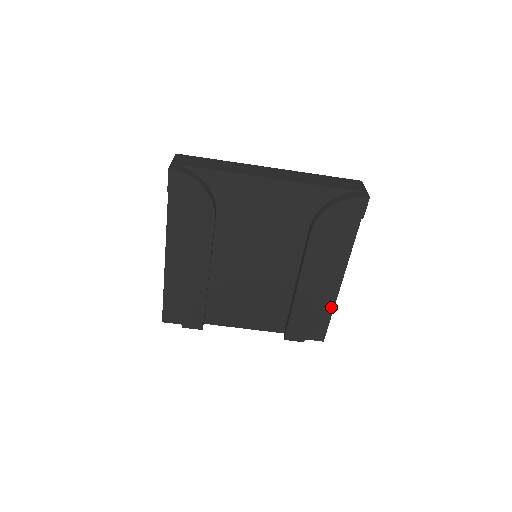
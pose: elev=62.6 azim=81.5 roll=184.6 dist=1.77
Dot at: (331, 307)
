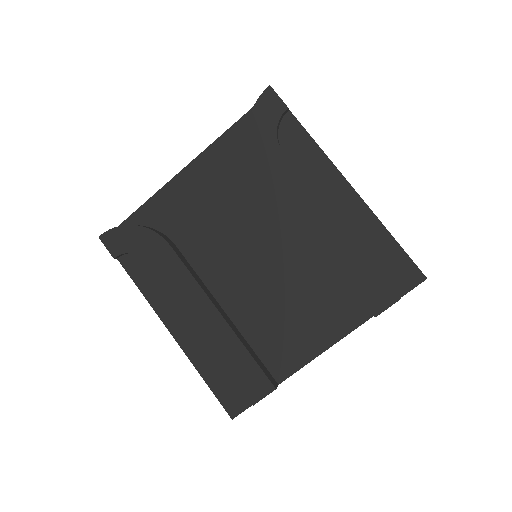
Dot at: (379, 227)
